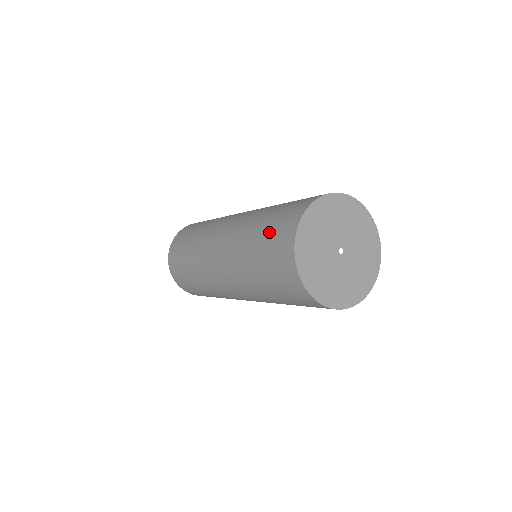
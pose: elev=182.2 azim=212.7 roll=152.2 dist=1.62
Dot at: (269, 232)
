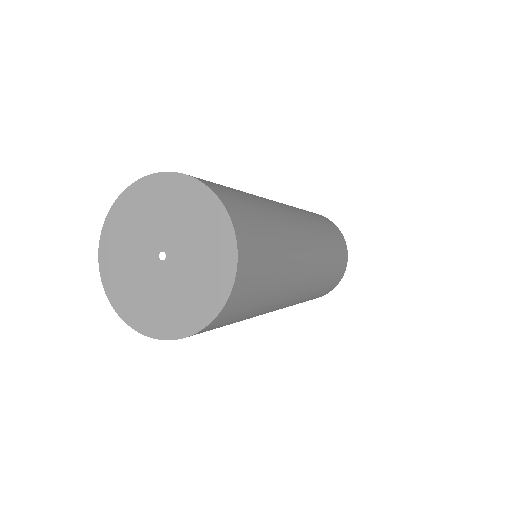
Dot at: occluded
